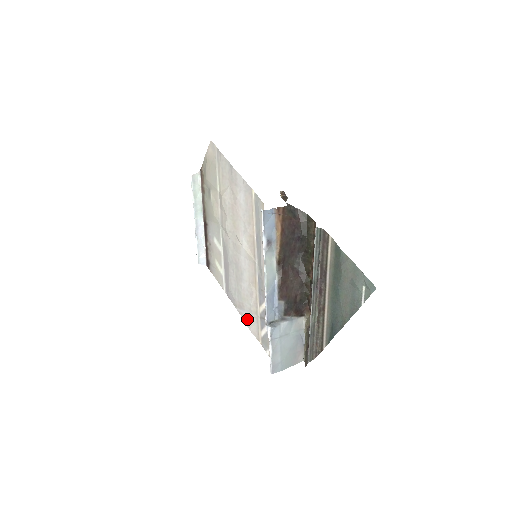
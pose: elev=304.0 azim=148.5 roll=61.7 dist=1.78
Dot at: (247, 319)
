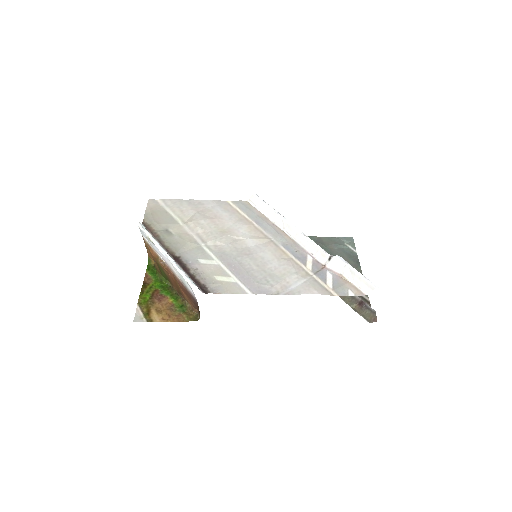
Dot at: (303, 289)
